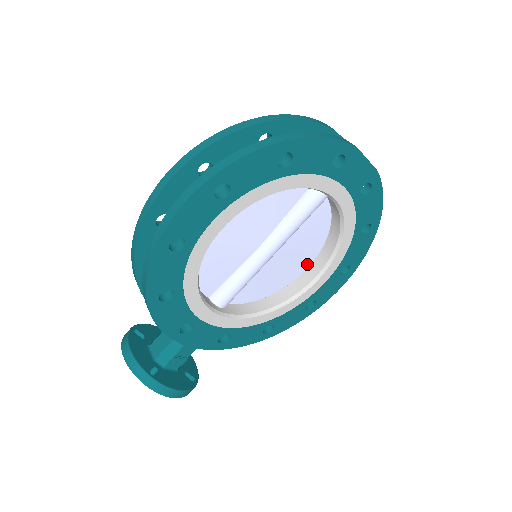
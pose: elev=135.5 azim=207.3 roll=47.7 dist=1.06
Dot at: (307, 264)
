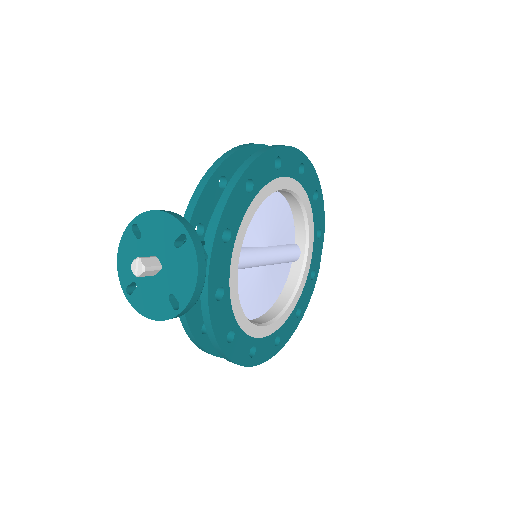
Dot at: (258, 313)
